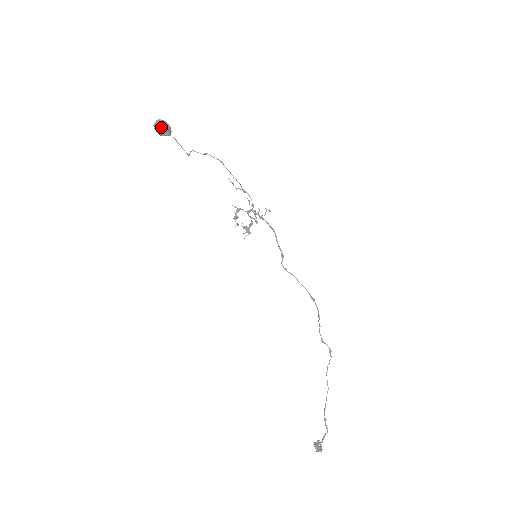
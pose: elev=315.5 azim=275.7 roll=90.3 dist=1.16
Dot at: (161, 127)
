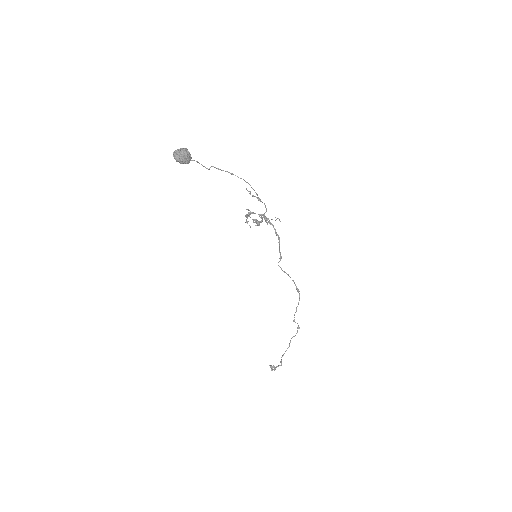
Dot at: (180, 160)
